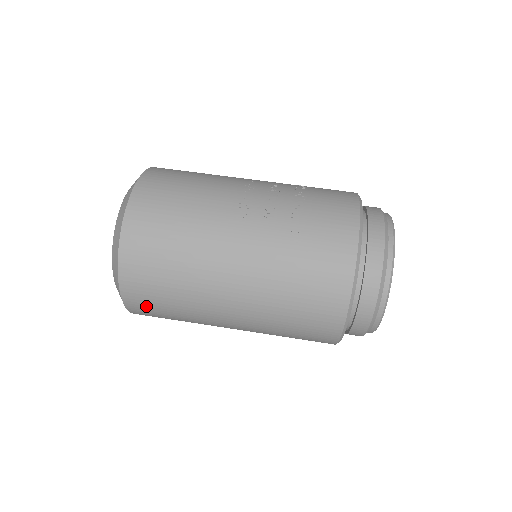
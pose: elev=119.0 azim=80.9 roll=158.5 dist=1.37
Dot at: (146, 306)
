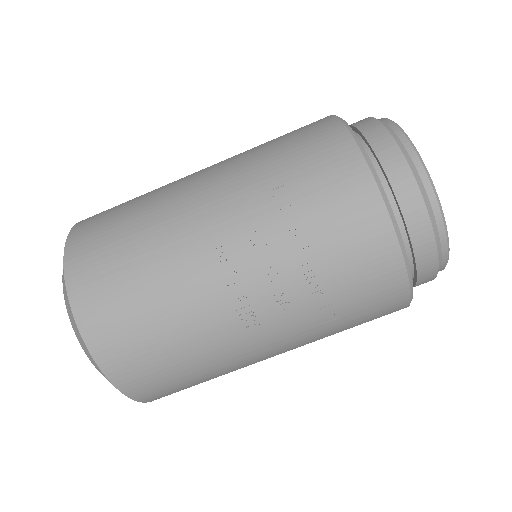
Dot at: occluded
